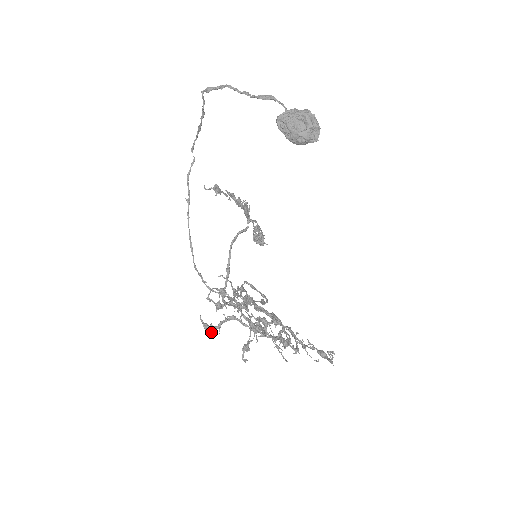
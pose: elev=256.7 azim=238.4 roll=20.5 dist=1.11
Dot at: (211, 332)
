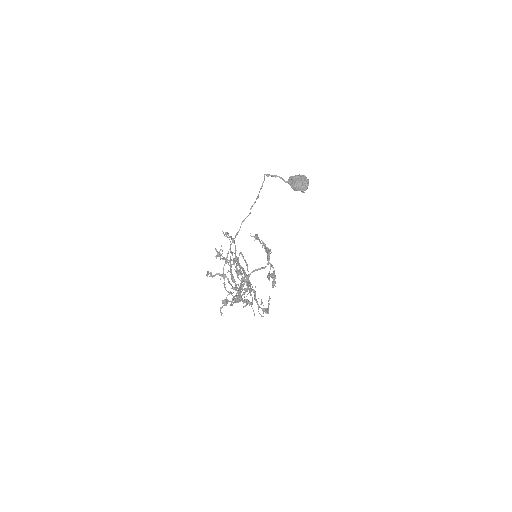
Dot at: (209, 276)
